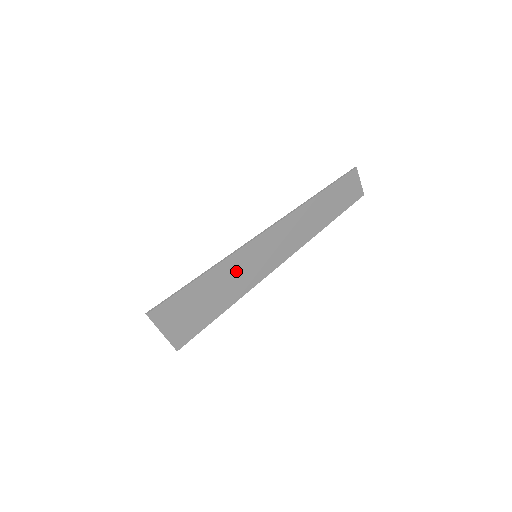
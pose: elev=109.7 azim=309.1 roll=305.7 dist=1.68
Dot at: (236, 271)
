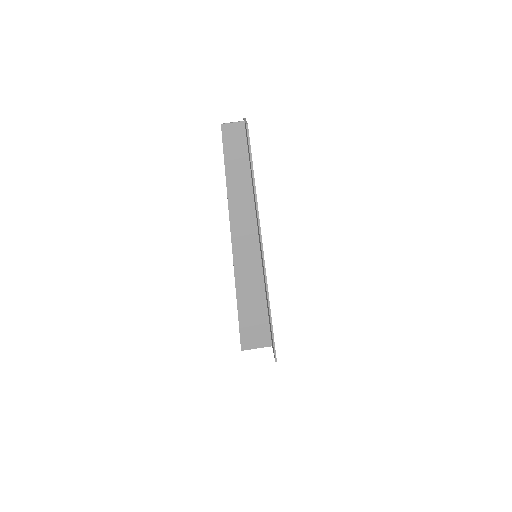
Dot at: occluded
